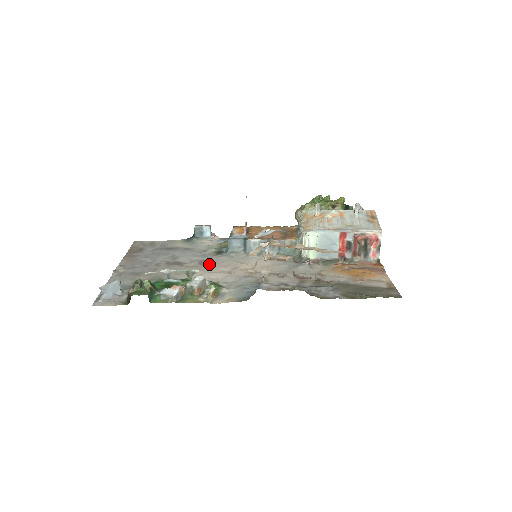
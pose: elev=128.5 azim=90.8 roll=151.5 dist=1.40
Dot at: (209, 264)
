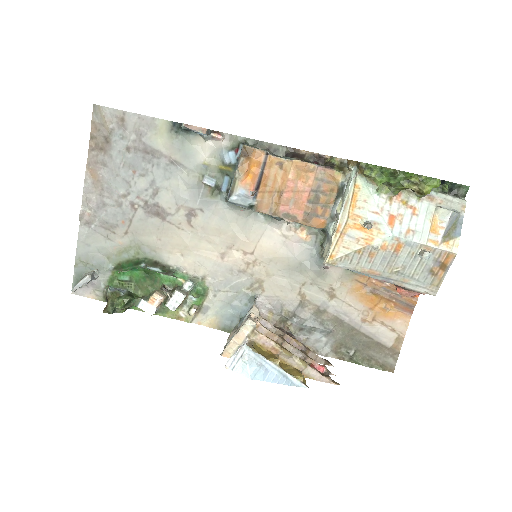
Dot at: (199, 227)
